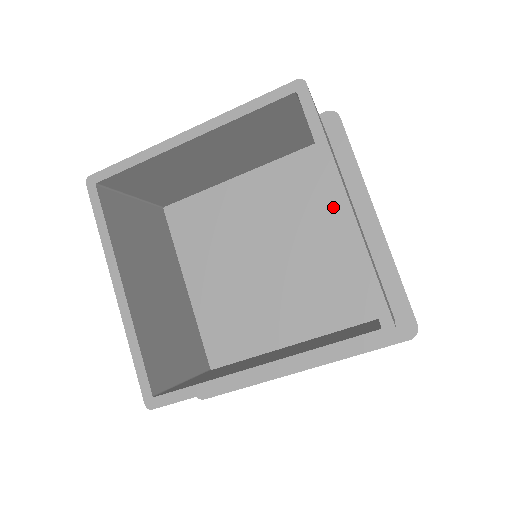
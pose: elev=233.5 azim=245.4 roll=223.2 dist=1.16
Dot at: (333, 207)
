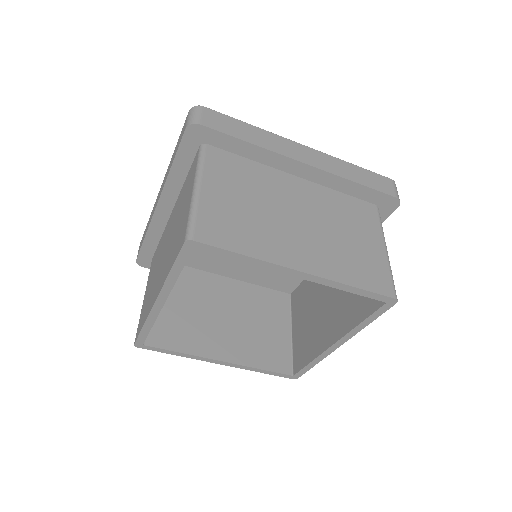
Dot at: occluded
